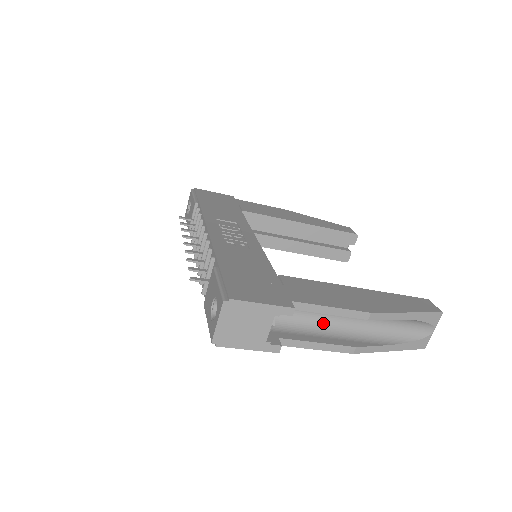
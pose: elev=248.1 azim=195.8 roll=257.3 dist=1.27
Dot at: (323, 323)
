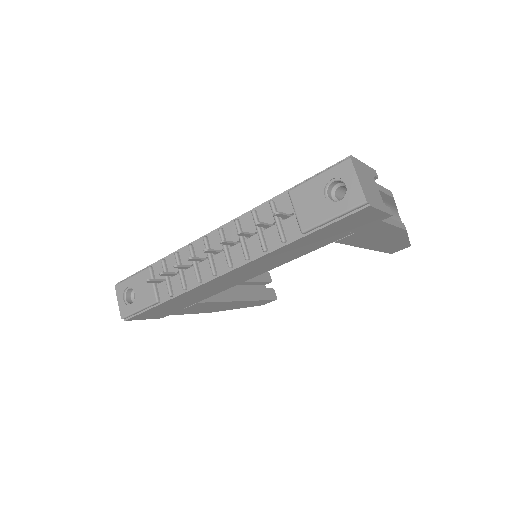
Dot at: occluded
